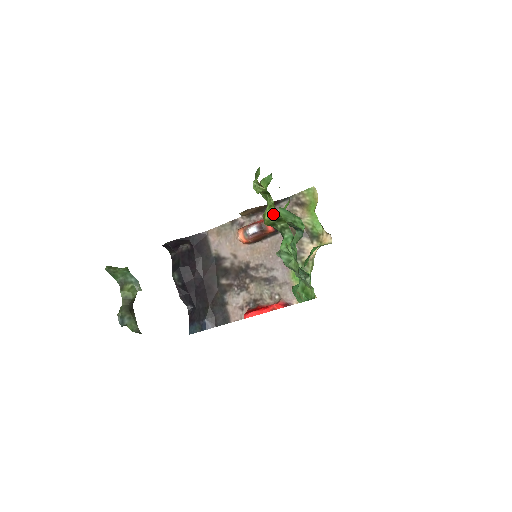
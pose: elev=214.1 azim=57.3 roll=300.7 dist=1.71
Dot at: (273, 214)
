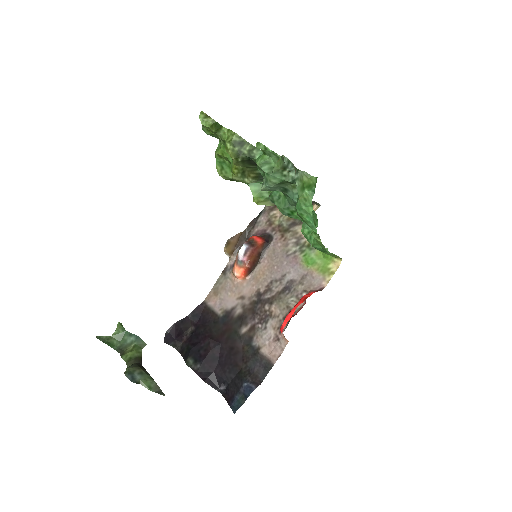
Dot at: (232, 138)
